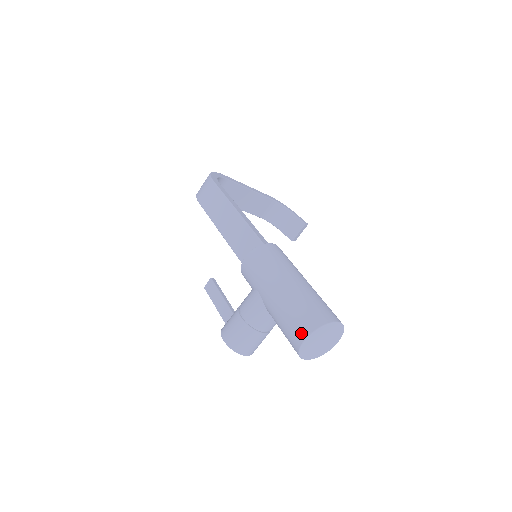
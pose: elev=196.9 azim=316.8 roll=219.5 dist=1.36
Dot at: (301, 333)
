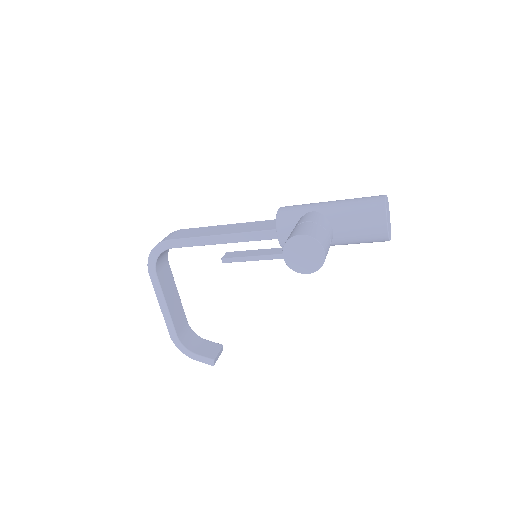
Dot at: (379, 196)
